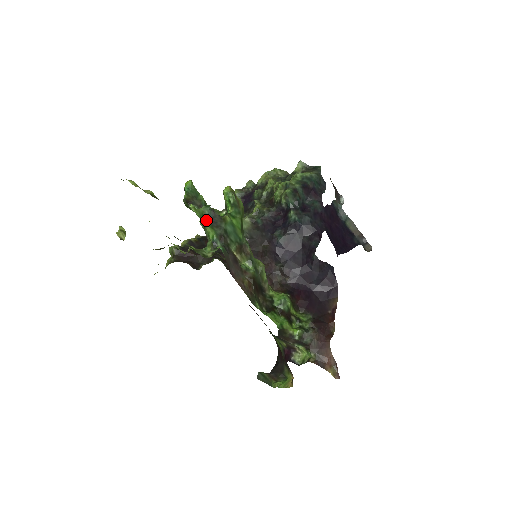
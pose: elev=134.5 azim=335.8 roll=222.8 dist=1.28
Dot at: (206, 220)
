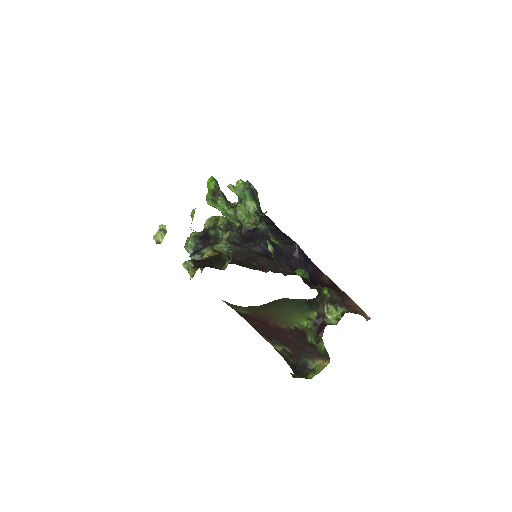
Dot at: (248, 193)
